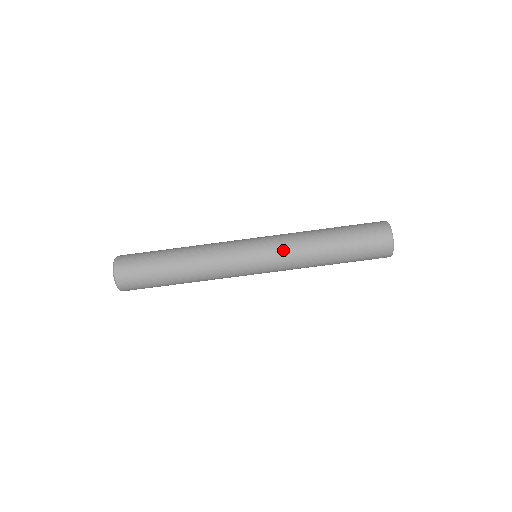
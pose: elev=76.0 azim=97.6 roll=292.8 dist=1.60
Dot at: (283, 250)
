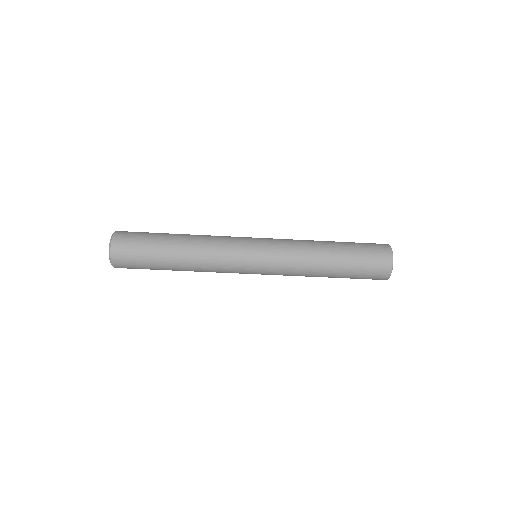
Dot at: (285, 258)
